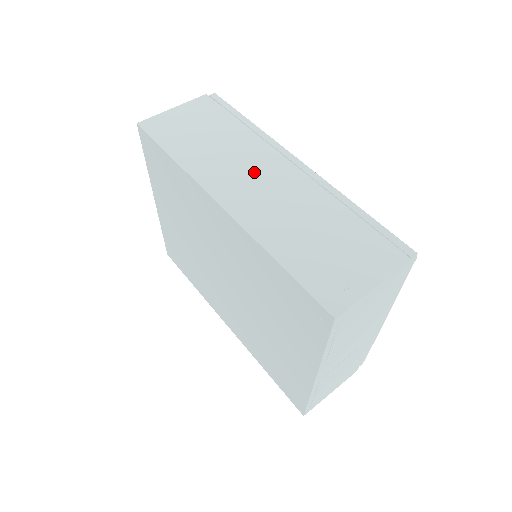
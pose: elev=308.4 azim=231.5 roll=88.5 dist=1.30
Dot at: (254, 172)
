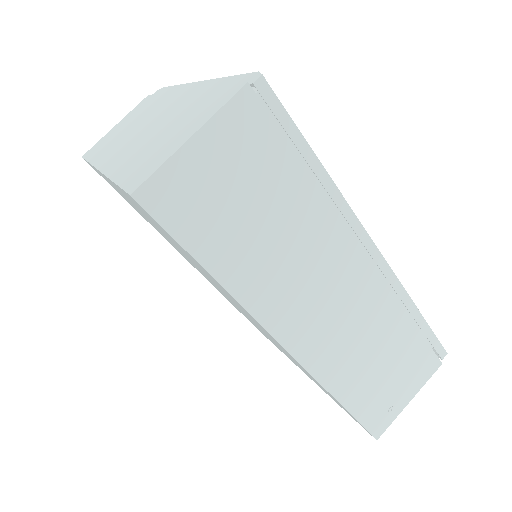
Dot at: (324, 283)
